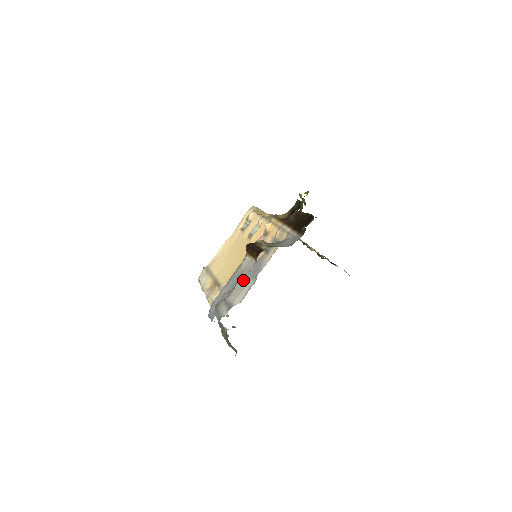
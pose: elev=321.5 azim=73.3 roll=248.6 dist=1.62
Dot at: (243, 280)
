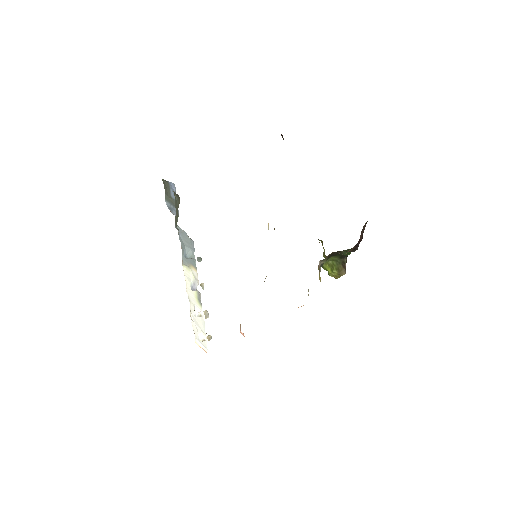
Dot at: occluded
